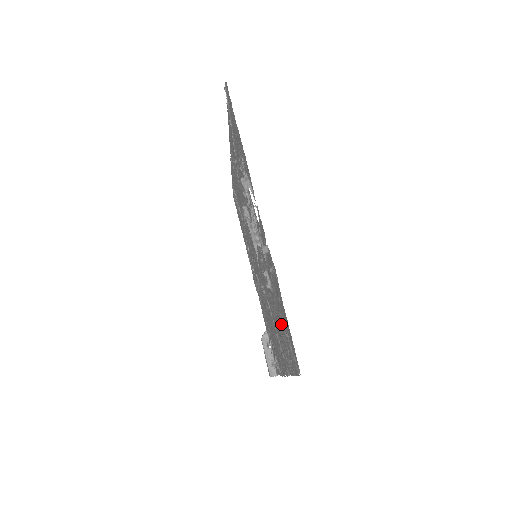
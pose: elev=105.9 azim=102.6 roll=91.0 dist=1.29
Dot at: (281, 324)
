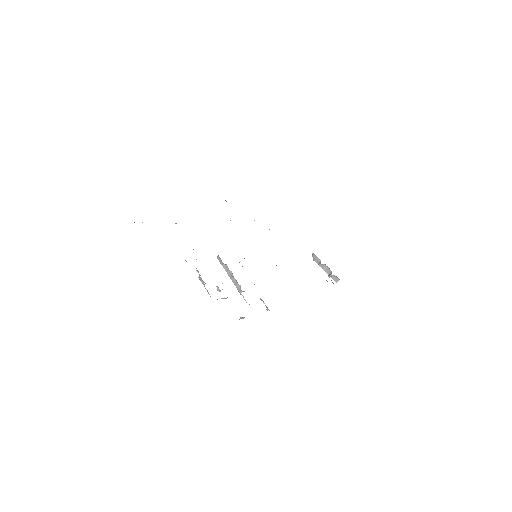
Dot at: occluded
